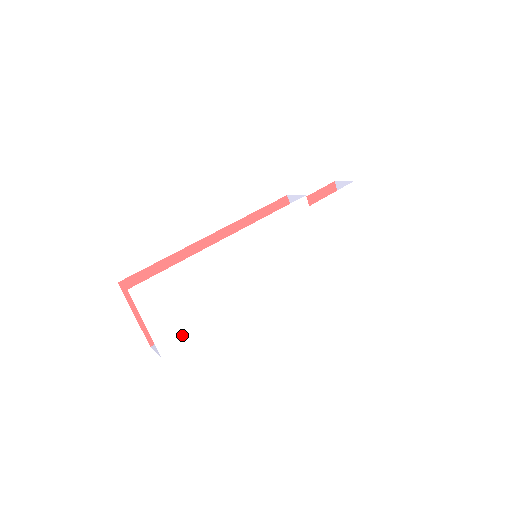
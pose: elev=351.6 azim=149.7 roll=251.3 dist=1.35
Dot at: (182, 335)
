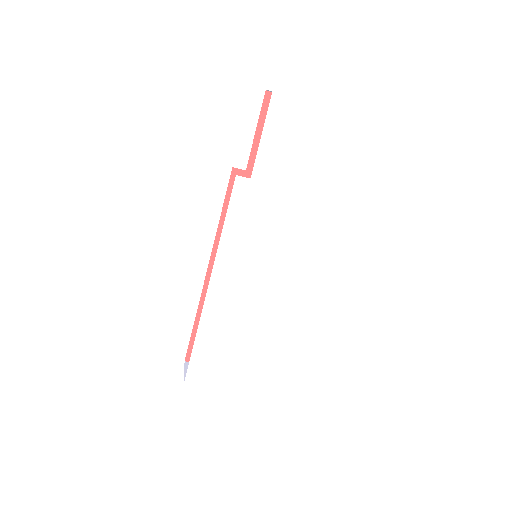
Dot at: (255, 369)
